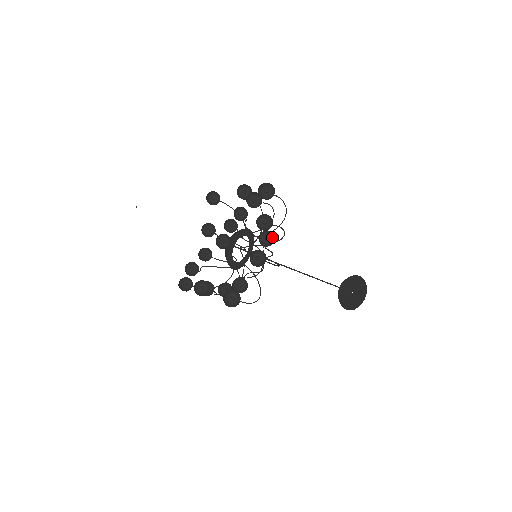
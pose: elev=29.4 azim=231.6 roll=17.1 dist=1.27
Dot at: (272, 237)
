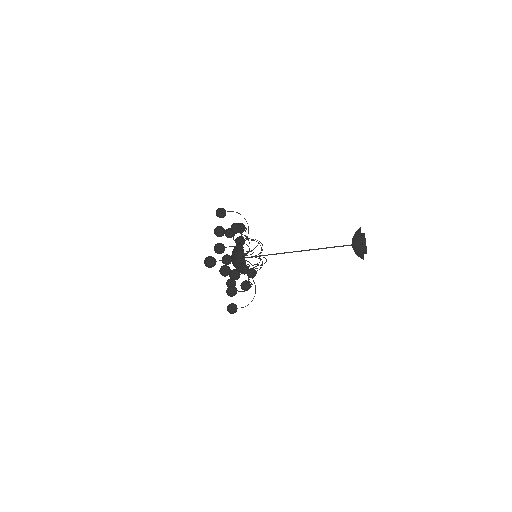
Dot at: (239, 272)
